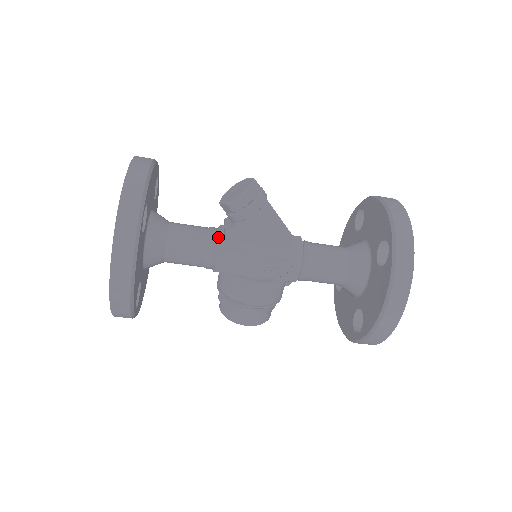
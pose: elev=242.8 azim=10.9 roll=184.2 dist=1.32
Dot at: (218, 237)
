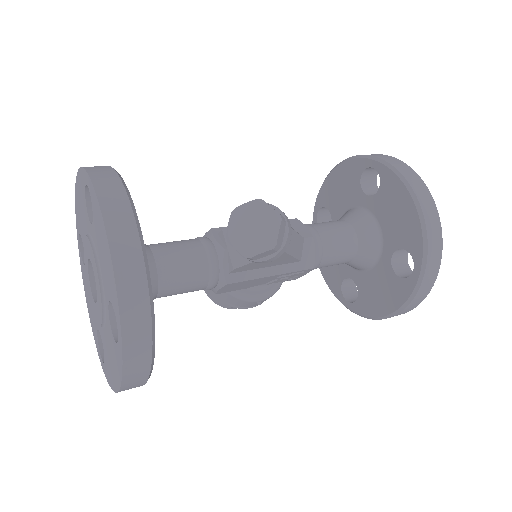
Dot at: (222, 269)
